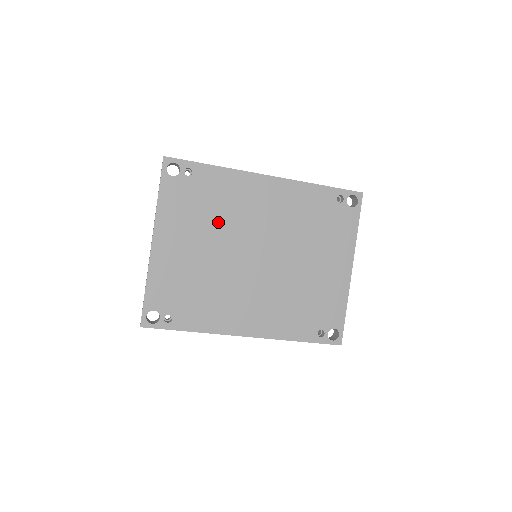
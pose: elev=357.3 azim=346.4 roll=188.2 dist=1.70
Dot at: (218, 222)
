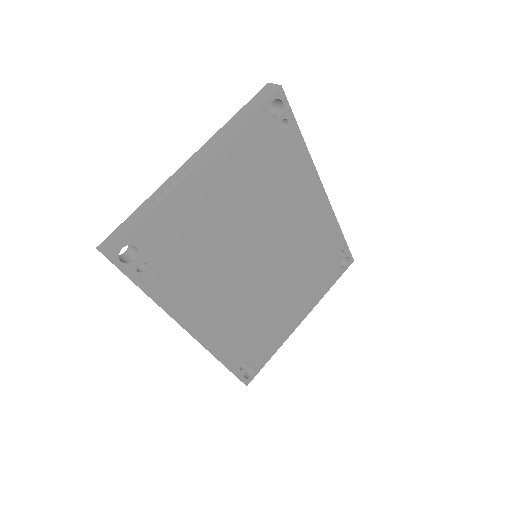
Dot at: (263, 198)
